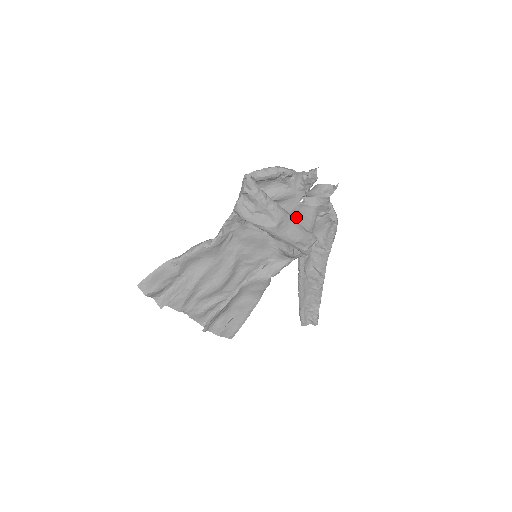
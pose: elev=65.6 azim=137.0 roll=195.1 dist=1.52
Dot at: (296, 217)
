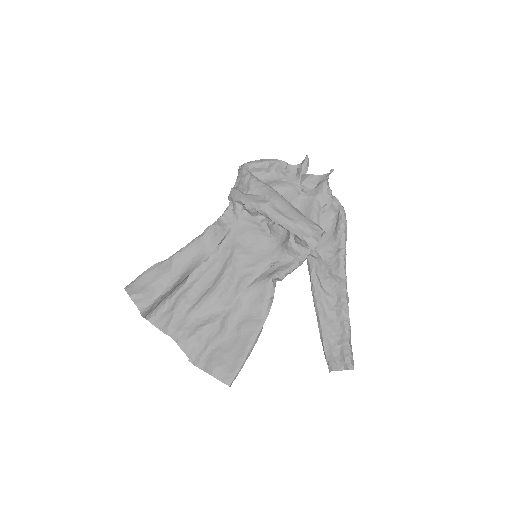
Dot at: occluded
